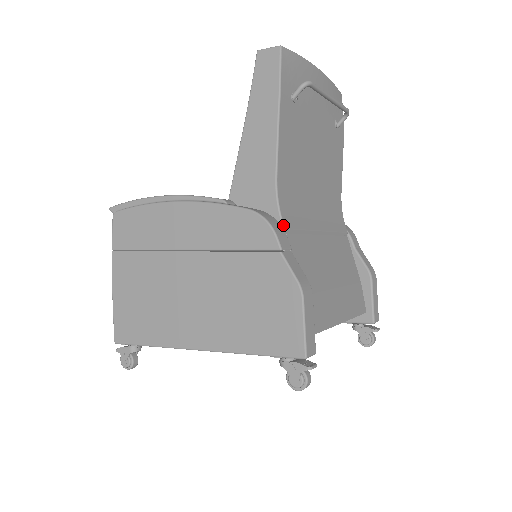
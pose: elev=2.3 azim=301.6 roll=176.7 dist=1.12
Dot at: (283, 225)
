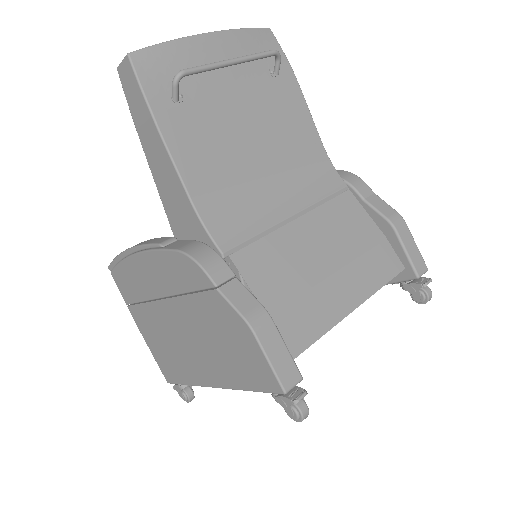
Dot at: (219, 250)
